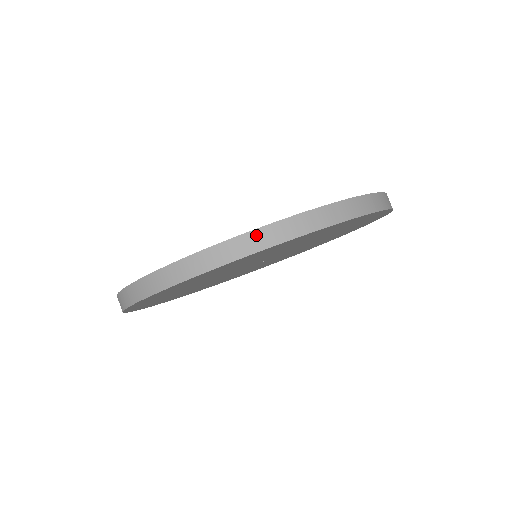
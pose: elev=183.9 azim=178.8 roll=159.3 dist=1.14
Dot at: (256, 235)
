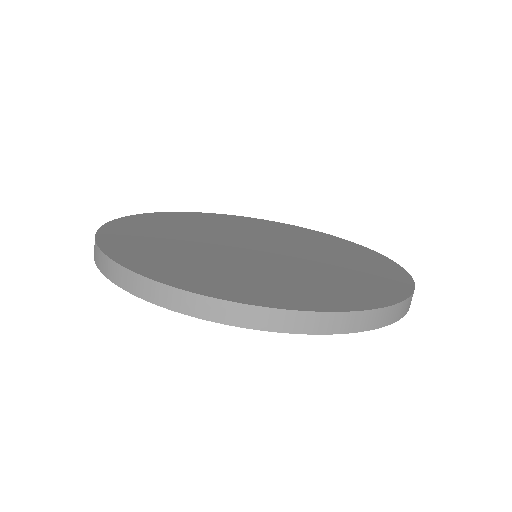
Dot at: (345, 317)
